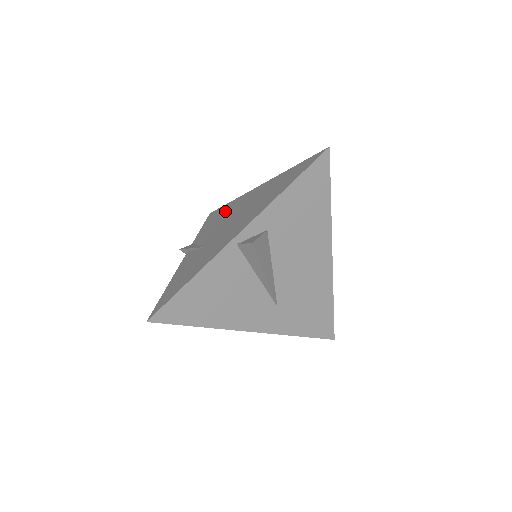
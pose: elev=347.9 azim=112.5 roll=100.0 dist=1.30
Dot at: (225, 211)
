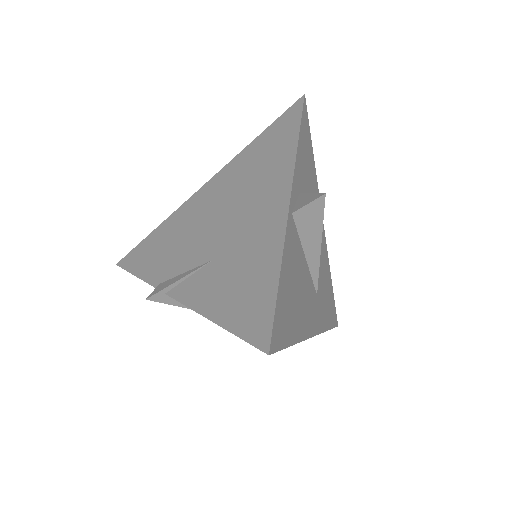
Dot at: (169, 233)
